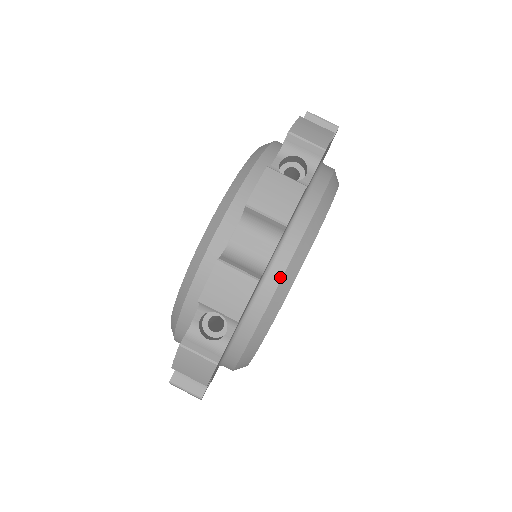
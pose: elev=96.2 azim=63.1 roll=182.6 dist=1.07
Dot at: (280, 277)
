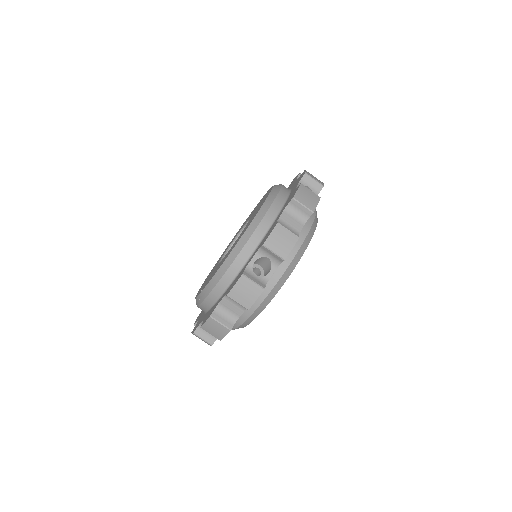
Dot at: (299, 247)
